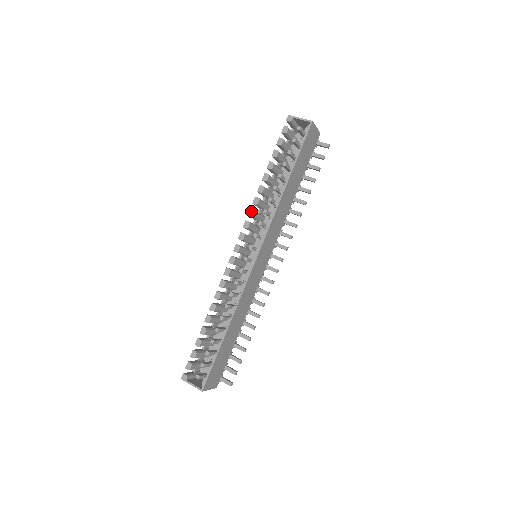
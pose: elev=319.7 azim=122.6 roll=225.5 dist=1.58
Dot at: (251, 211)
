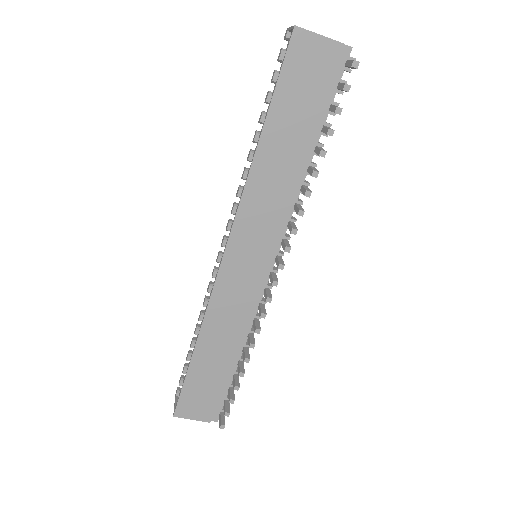
Dot at: (238, 189)
